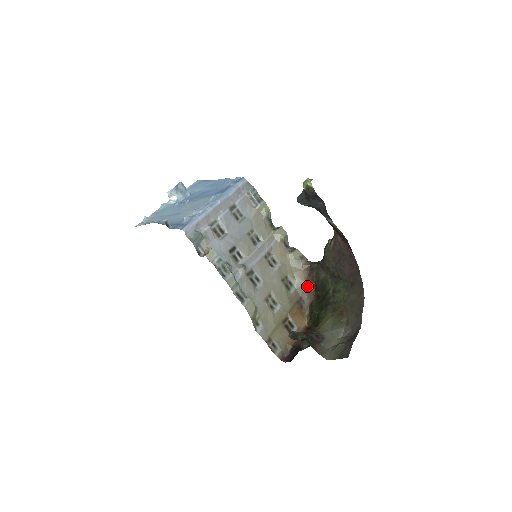
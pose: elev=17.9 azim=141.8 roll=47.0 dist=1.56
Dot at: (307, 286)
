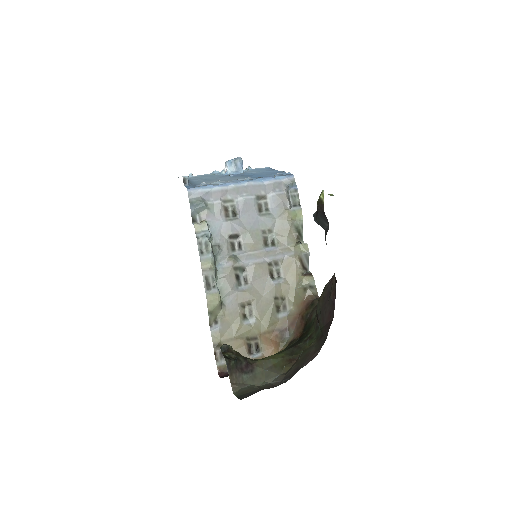
Dot at: (299, 320)
